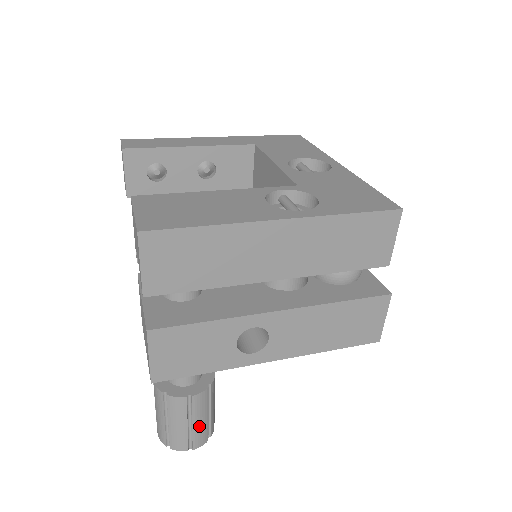
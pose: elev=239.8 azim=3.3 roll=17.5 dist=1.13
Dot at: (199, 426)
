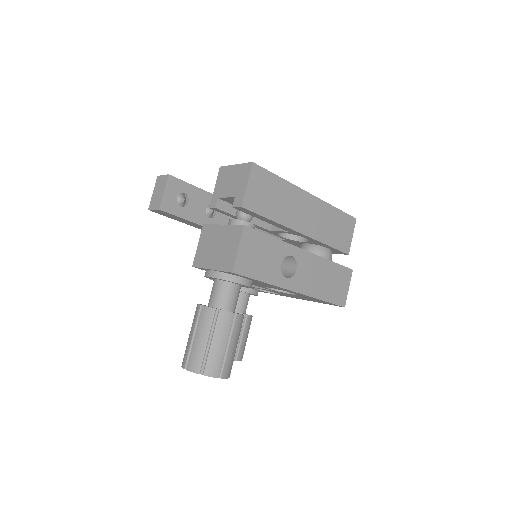
Dot at: (232, 352)
